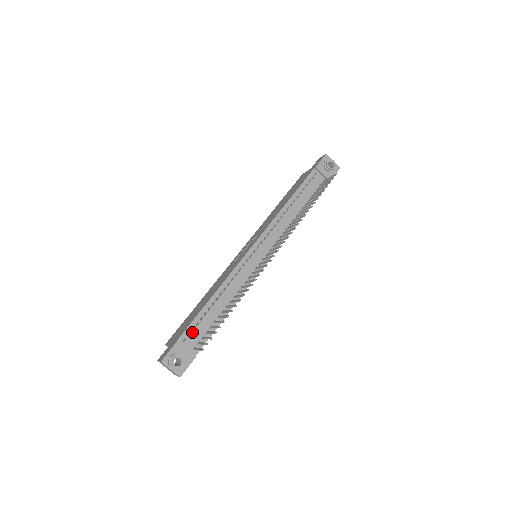
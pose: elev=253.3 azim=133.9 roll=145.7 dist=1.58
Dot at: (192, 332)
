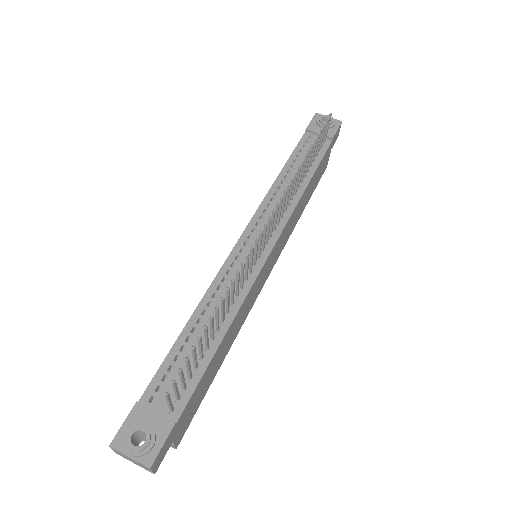
Dot at: (163, 383)
